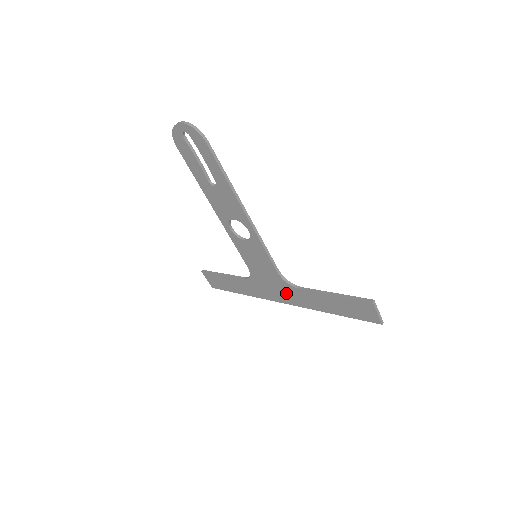
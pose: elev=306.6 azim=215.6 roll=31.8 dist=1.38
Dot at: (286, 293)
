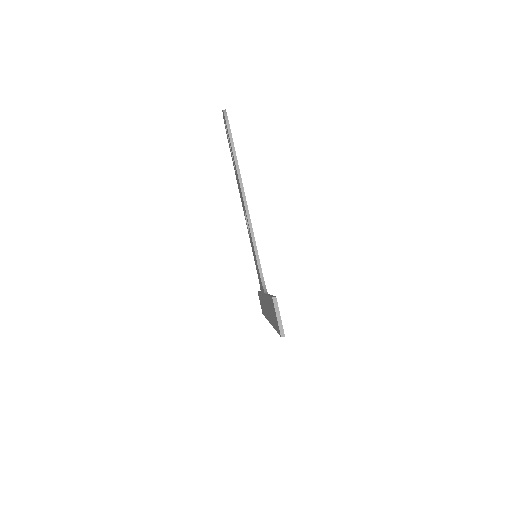
Dot at: (266, 305)
